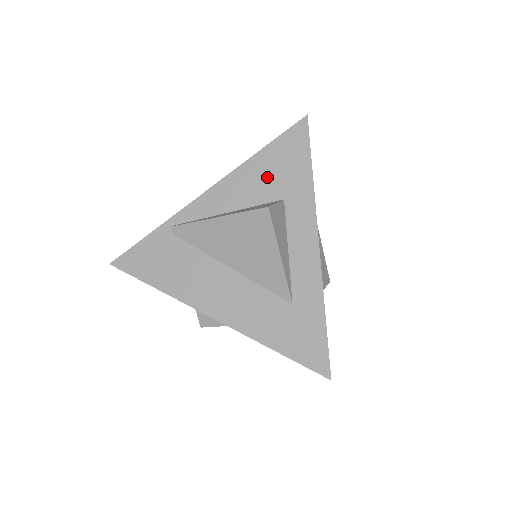
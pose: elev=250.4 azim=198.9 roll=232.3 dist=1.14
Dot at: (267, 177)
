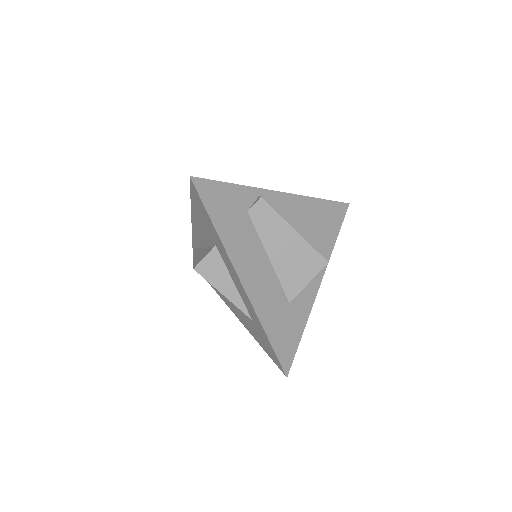
Dot at: (203, 226)
